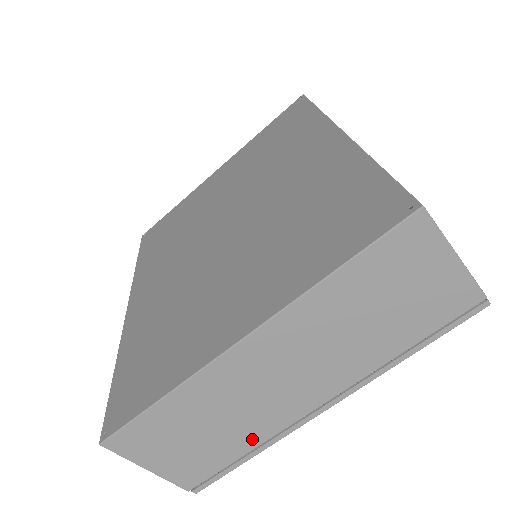
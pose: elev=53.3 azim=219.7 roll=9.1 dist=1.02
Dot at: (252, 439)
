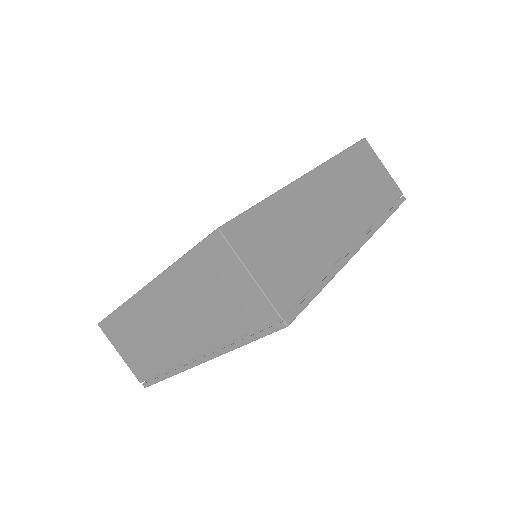
Dot at: (164, 363)
